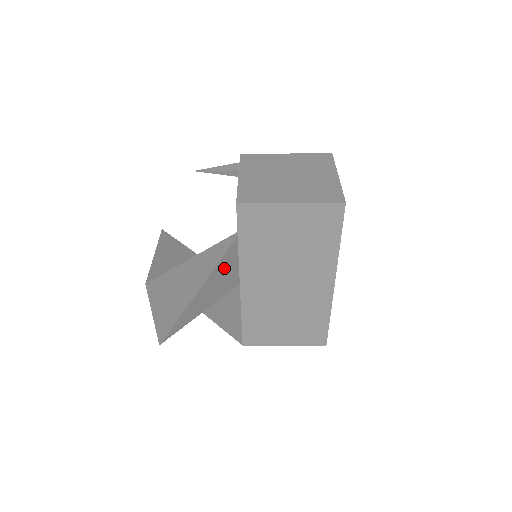
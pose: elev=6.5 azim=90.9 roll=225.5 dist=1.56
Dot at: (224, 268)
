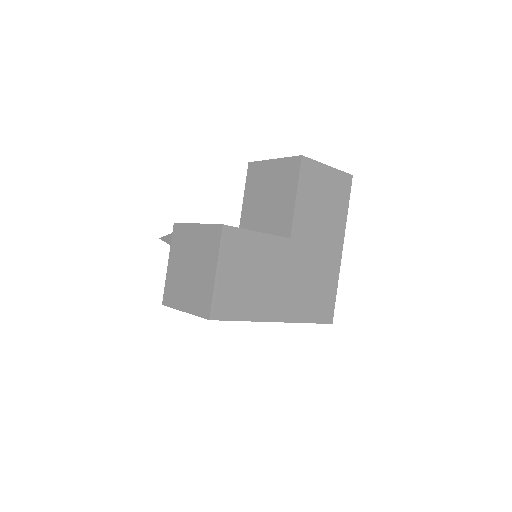
Dot at: occluded
